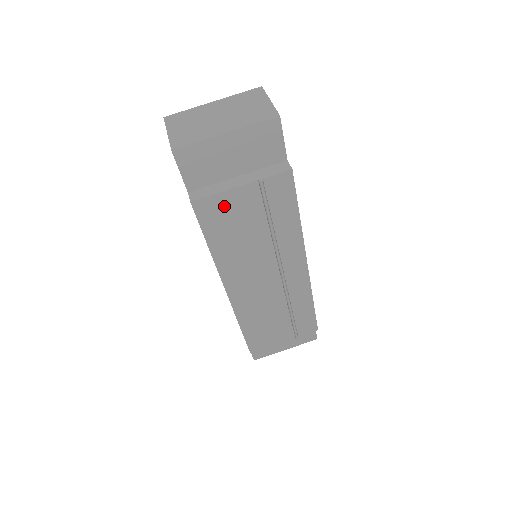
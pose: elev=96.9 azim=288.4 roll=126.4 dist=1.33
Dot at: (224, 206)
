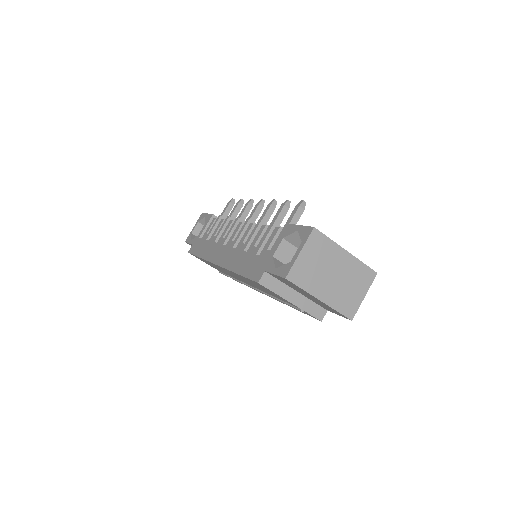
Dot at: occluded
